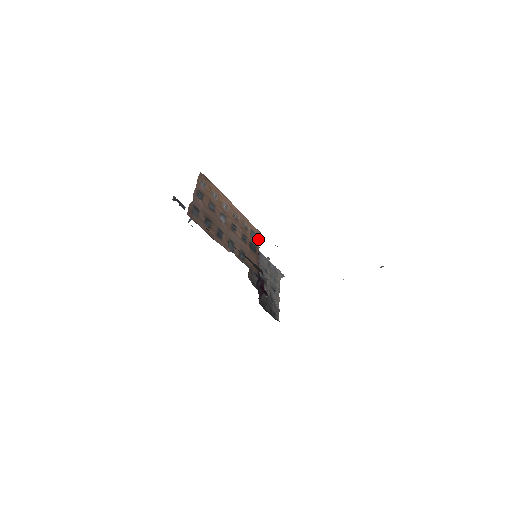
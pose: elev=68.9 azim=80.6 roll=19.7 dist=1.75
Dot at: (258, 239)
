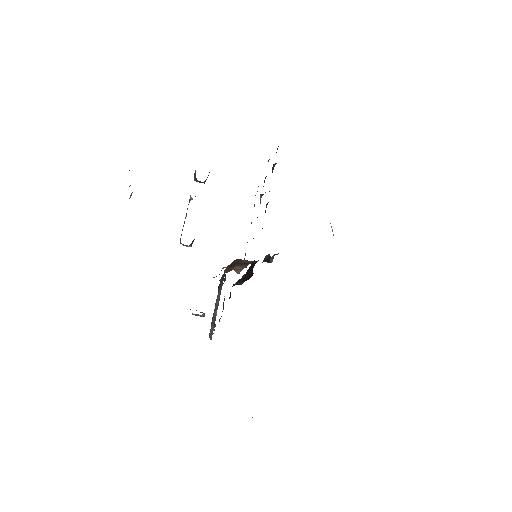
Dot at: occluded
